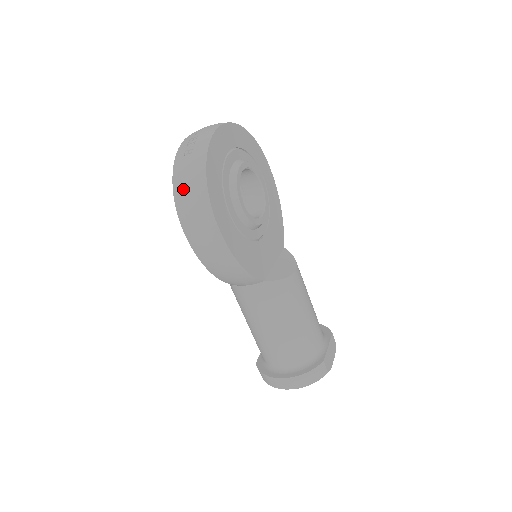
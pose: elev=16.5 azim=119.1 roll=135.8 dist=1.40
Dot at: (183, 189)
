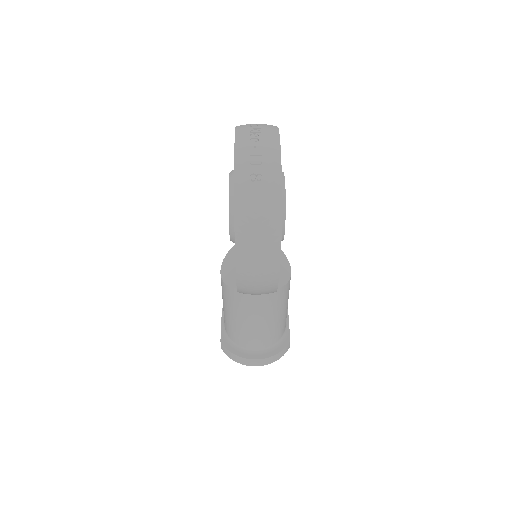
Dot at: (251, 223)
